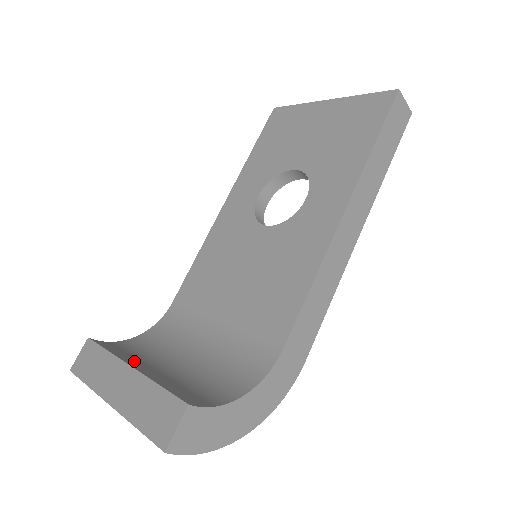
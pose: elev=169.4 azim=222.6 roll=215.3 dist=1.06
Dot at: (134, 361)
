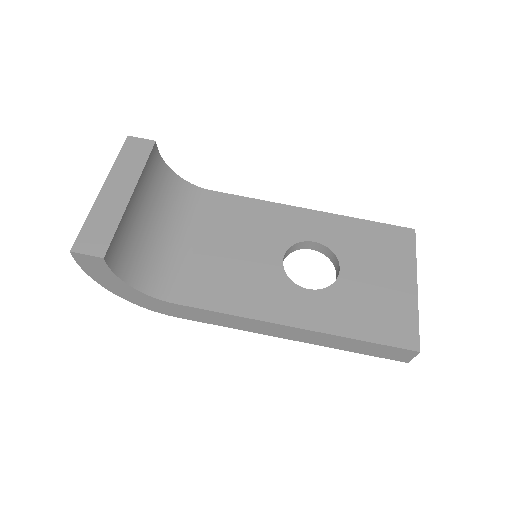
Dot at: (143, 190)
